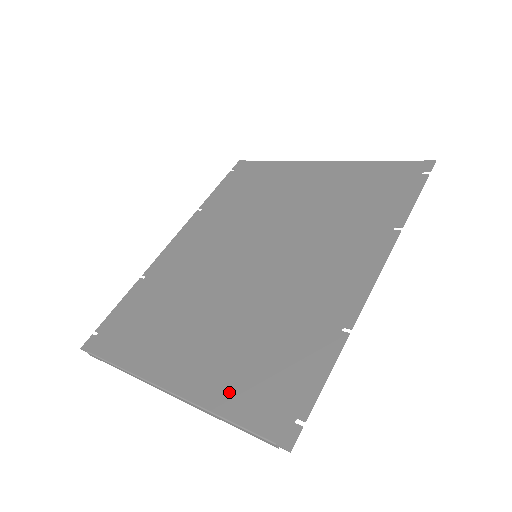
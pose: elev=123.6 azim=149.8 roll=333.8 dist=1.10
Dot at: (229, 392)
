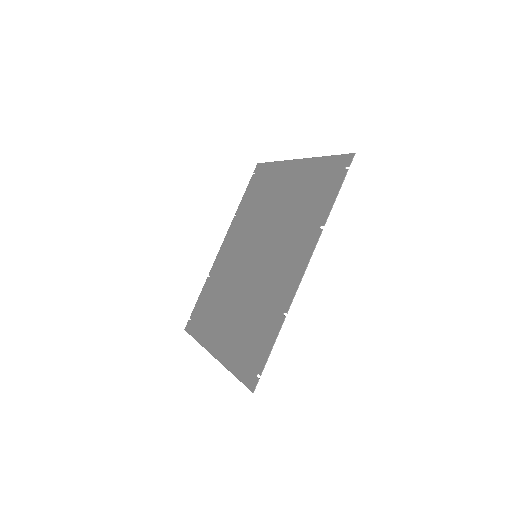
Dot at: (235, 358)
